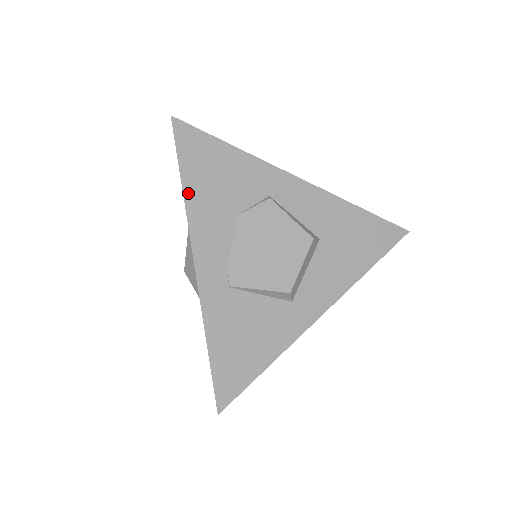
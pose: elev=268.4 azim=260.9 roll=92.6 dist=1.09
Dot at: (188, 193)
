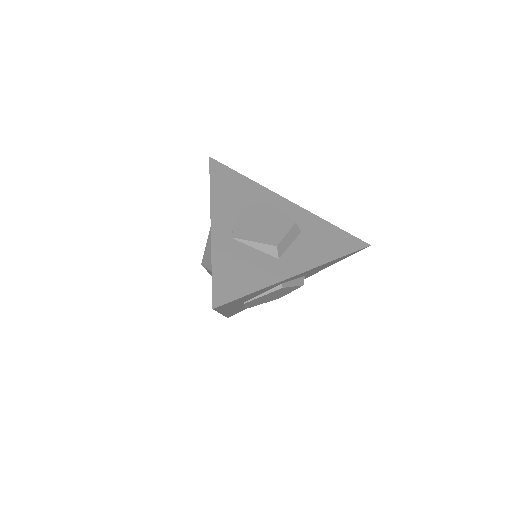
Dot at: (213, 189)
